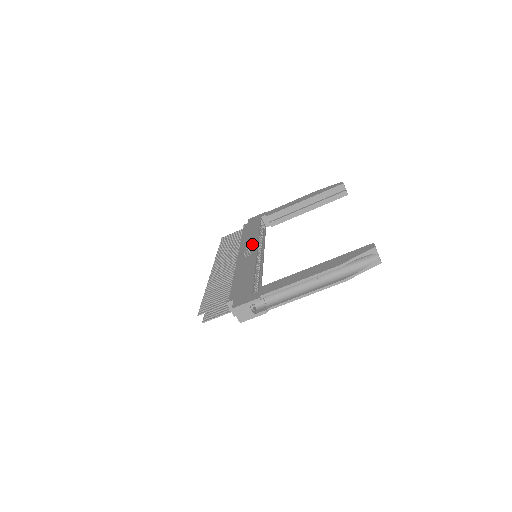
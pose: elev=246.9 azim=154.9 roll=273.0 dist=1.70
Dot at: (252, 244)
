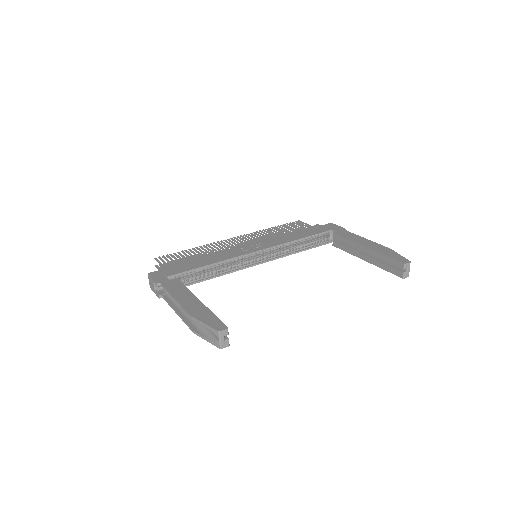
Dot at: (268, 244)
